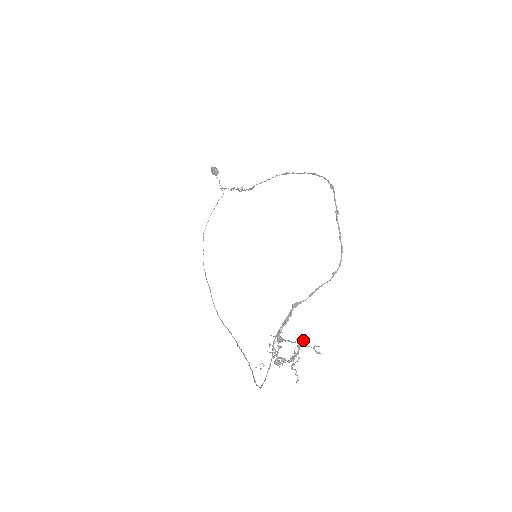
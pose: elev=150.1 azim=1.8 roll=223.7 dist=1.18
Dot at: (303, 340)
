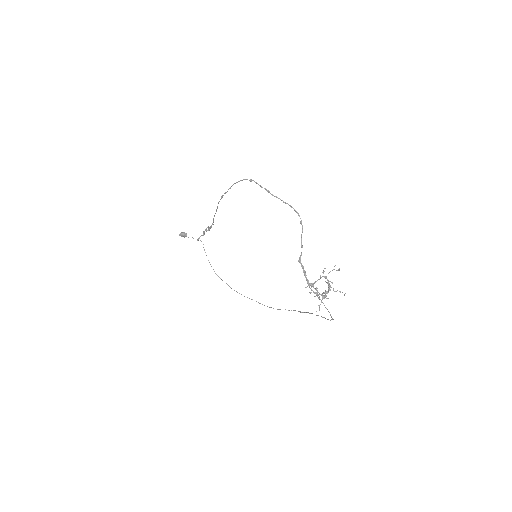
Dot at: (323, 272)
